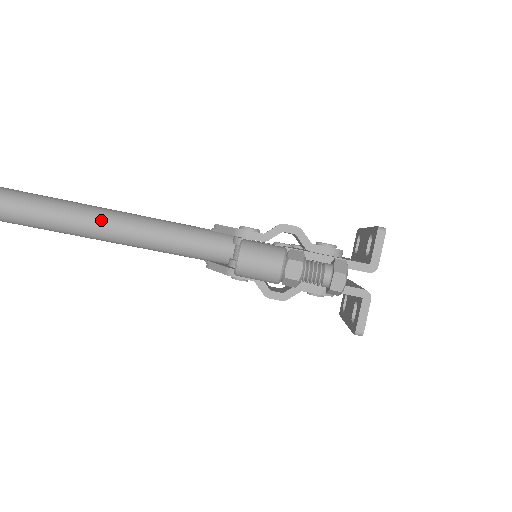
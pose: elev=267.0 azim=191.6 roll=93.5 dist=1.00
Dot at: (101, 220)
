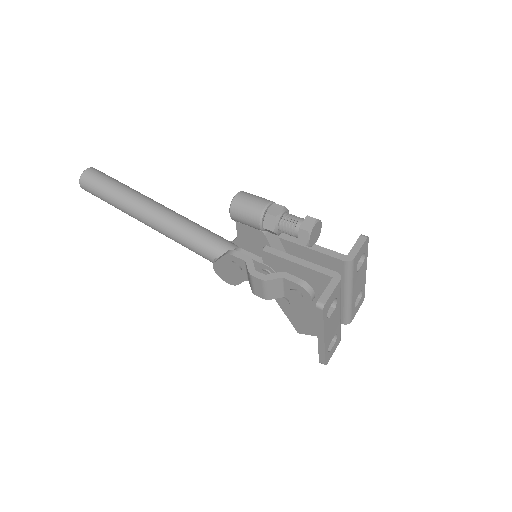
Dot at: (155, 205)
